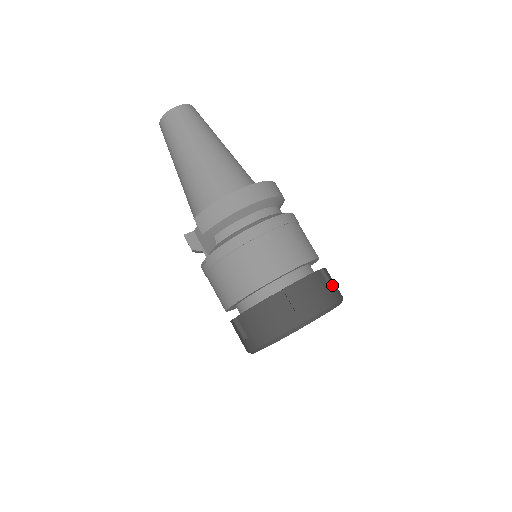
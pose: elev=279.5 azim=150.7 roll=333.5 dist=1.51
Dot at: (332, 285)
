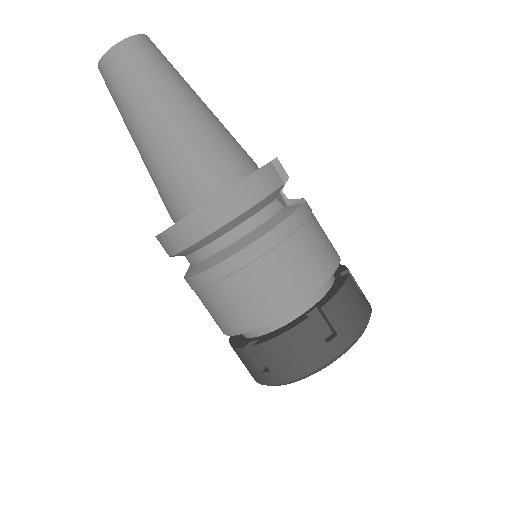
Dot at: (334, 330)
